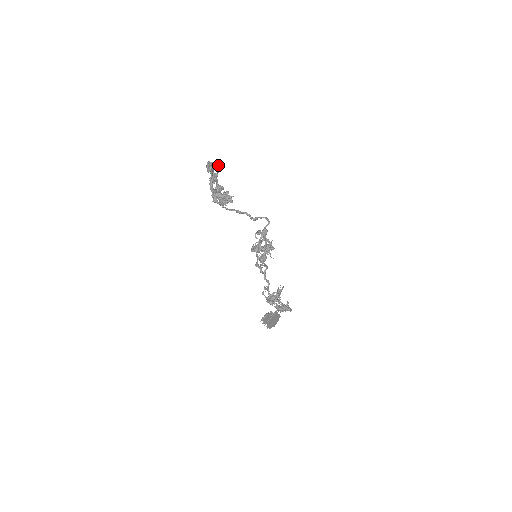
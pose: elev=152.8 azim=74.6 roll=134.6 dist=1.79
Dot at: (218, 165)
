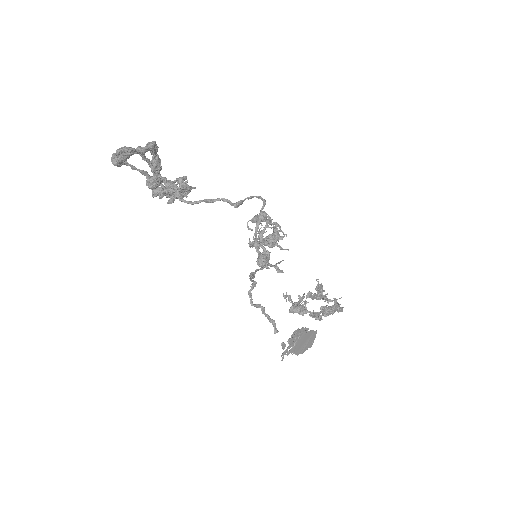
Dot at: (129, 151)
